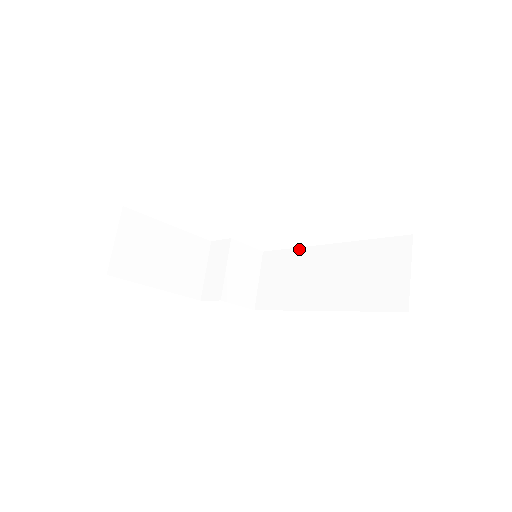
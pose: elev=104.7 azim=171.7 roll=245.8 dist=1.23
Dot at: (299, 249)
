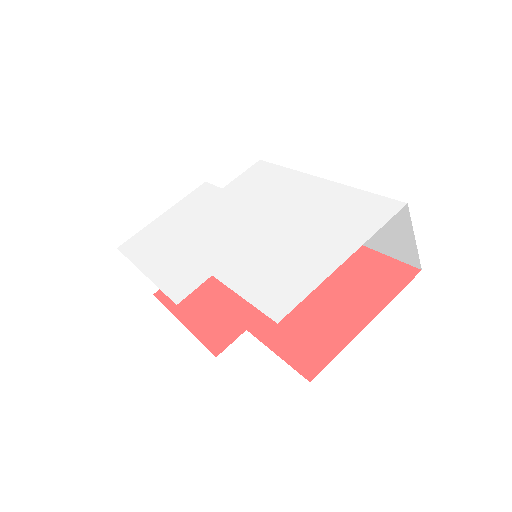
Dot at: (294, 172)
